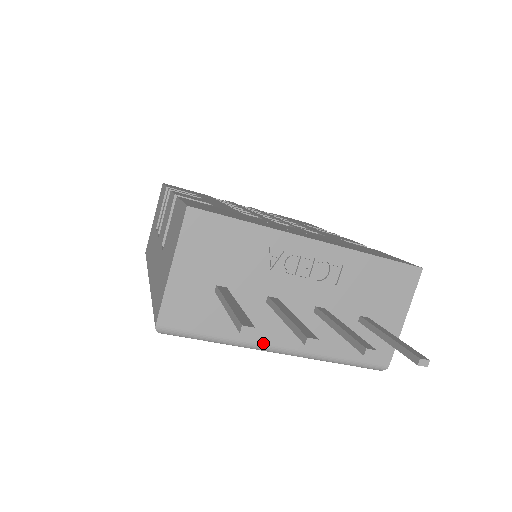
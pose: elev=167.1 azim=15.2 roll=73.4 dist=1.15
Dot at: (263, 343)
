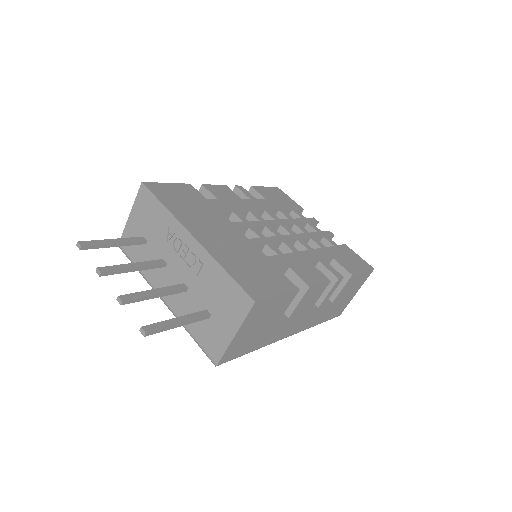
Dot at: occluded
